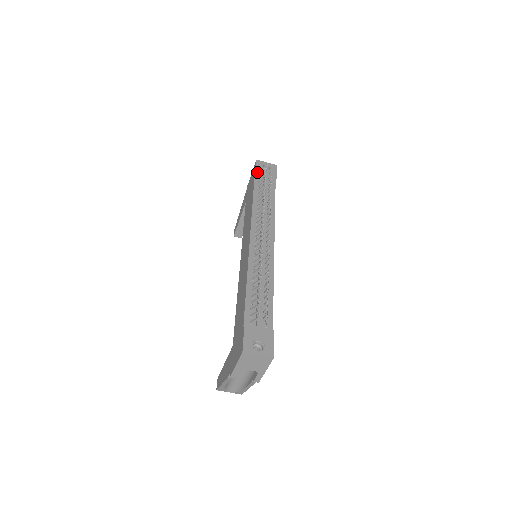
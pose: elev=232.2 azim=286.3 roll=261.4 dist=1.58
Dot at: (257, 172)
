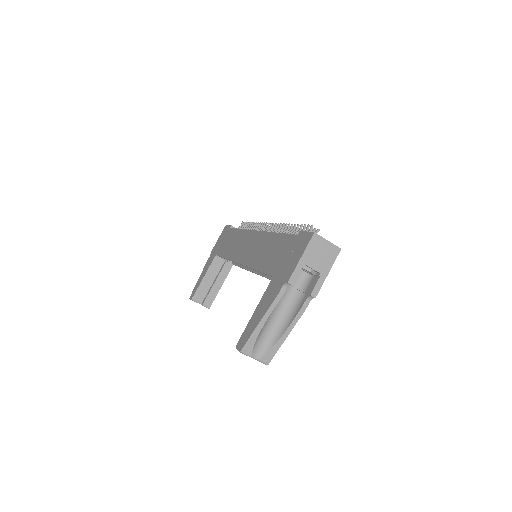
Dot at: (232, 226)
